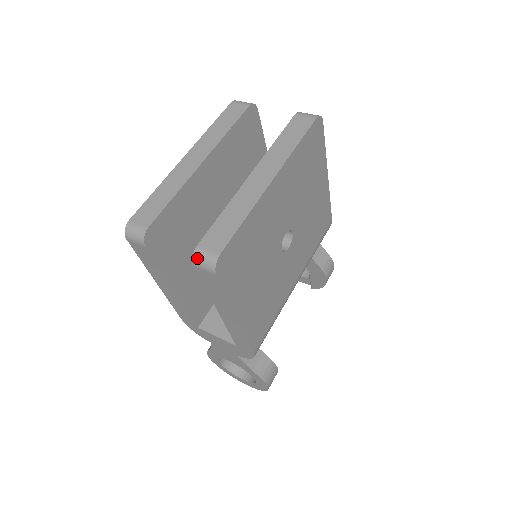
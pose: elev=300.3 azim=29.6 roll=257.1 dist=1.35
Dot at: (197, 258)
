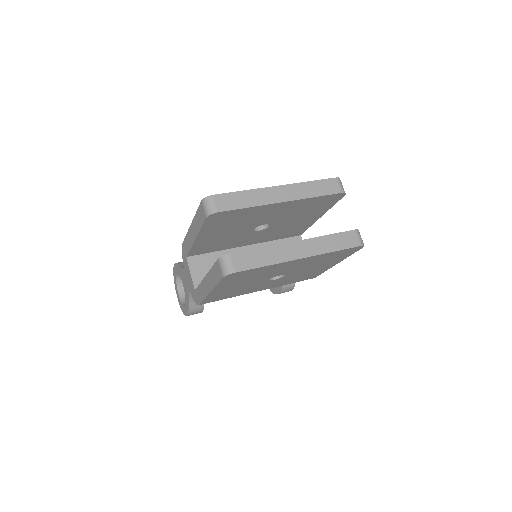
Dot at: (223, 260)
